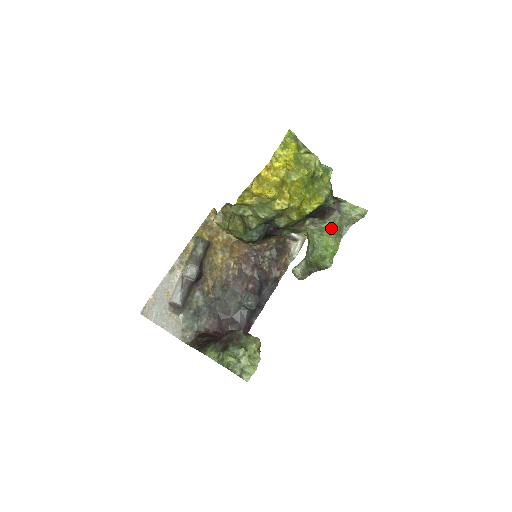
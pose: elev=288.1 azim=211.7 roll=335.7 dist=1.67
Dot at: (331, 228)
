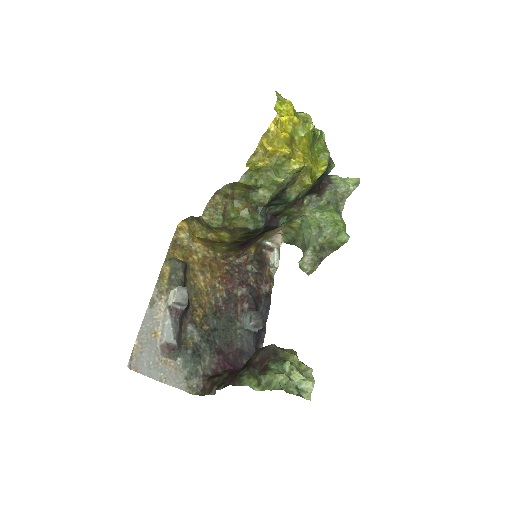
Dot at: (329, 205)
